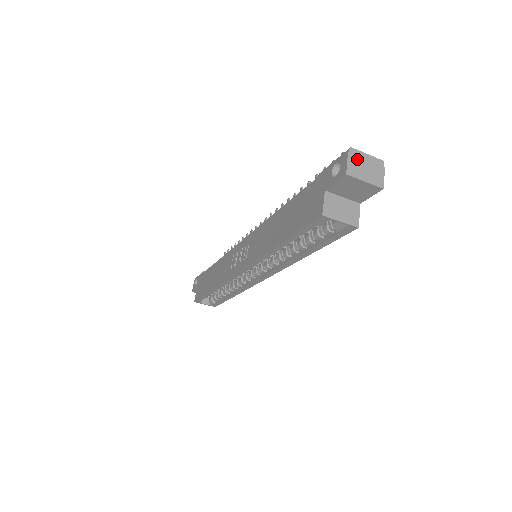
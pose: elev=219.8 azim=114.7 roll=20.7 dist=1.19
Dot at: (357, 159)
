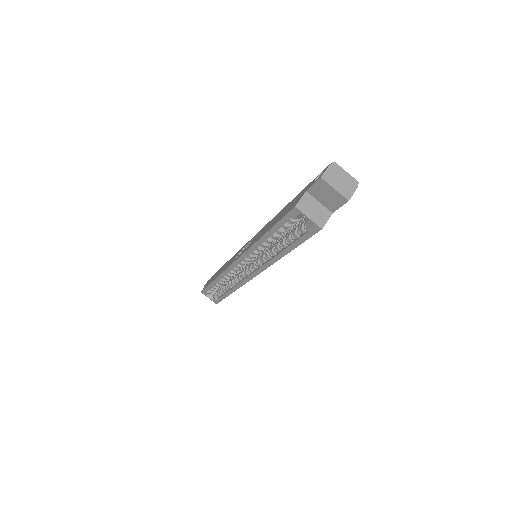
Dot at: (336, 171)
